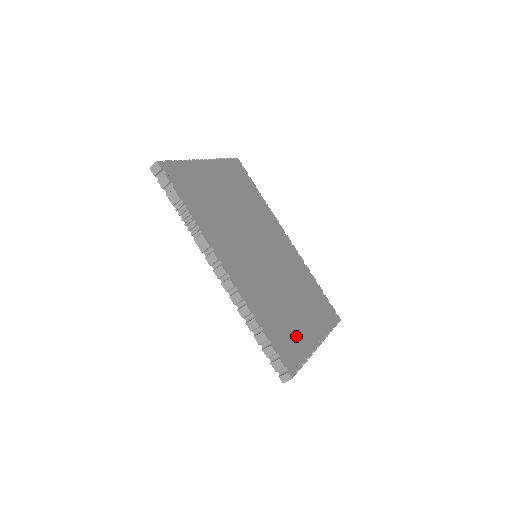
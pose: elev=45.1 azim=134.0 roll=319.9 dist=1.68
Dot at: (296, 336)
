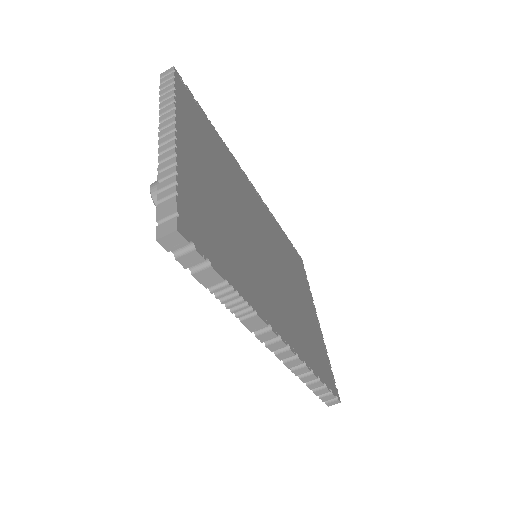
Dot at: (318, 341)
